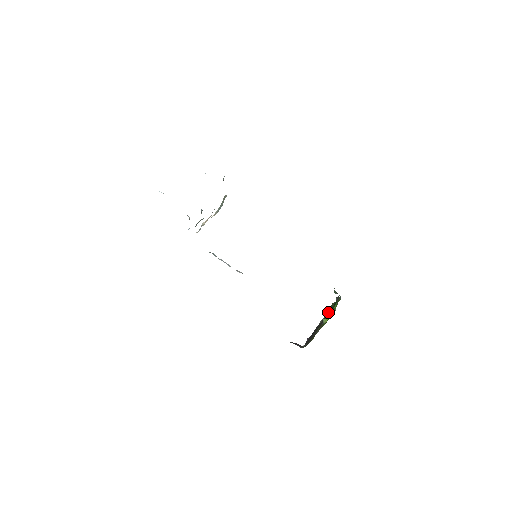
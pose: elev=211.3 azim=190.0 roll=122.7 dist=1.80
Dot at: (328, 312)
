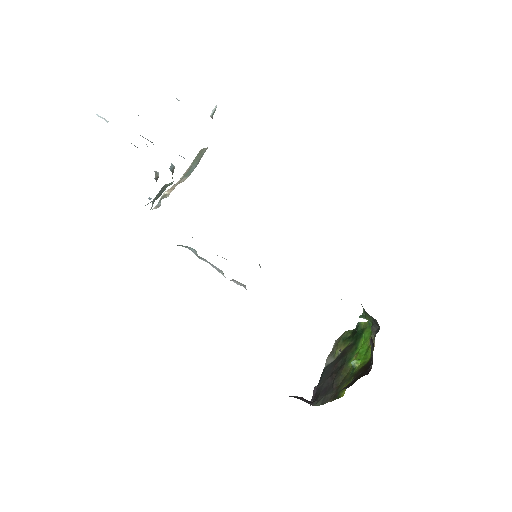
Dot at: (347, 346)
